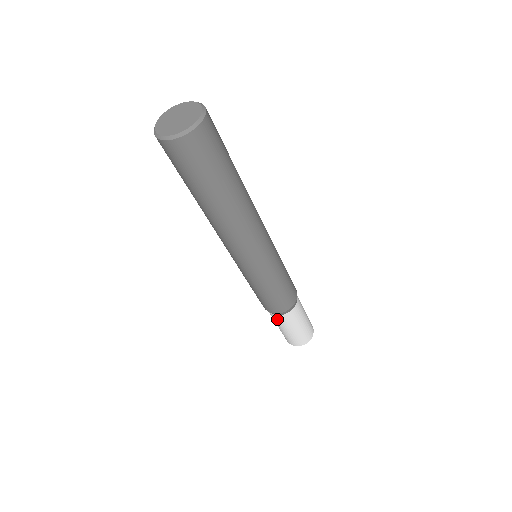
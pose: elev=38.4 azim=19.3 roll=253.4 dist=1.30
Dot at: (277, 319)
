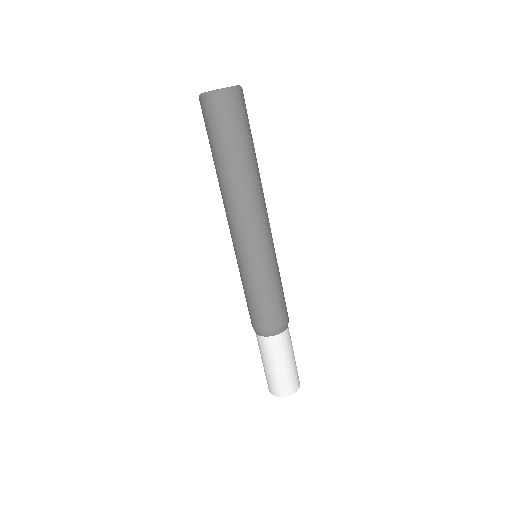
Dot at: (275, 344)
